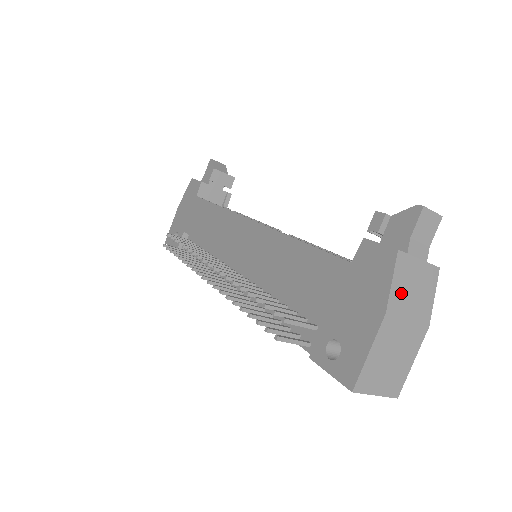
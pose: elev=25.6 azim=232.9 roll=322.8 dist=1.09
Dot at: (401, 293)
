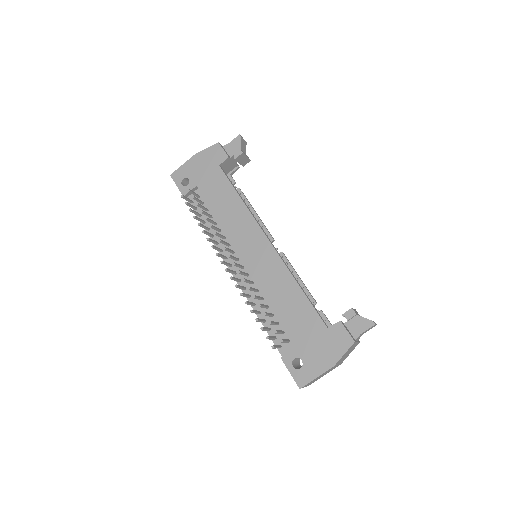
Dot at: (343, 357)
